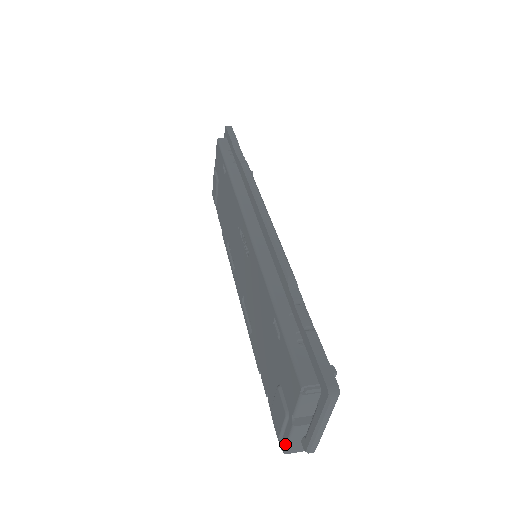
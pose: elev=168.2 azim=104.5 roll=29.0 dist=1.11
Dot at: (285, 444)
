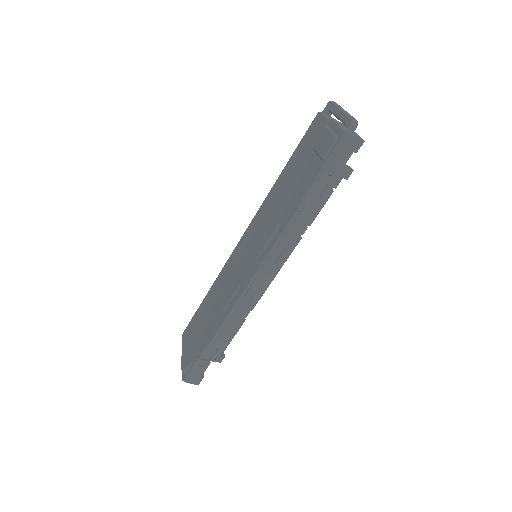
Dot at: (339, 128)
